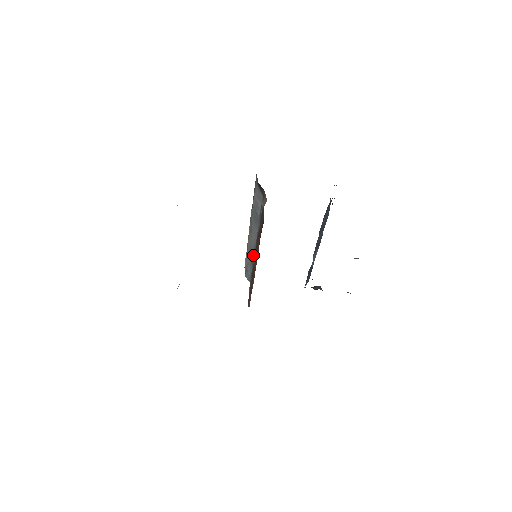
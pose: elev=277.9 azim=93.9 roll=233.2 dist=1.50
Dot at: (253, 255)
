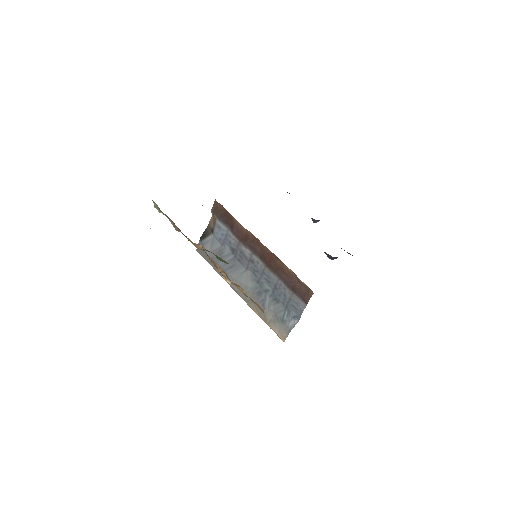
Dot at: (262, 285)
